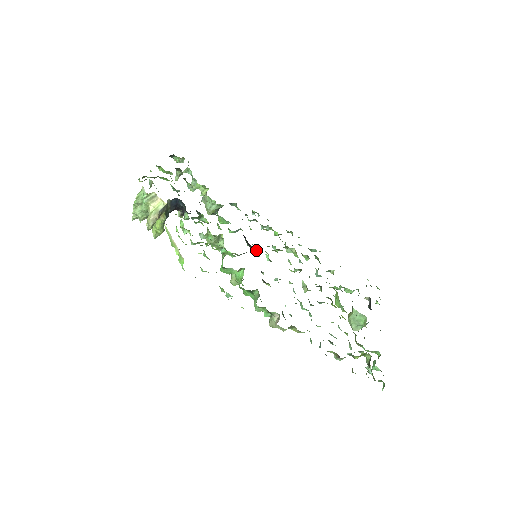
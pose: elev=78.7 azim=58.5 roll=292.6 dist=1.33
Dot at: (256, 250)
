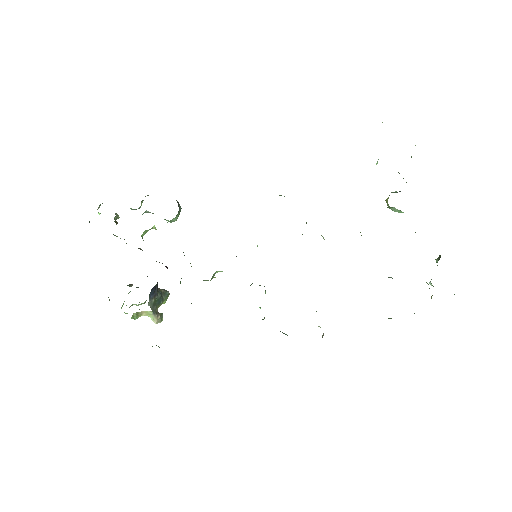
Dot at: occluded
